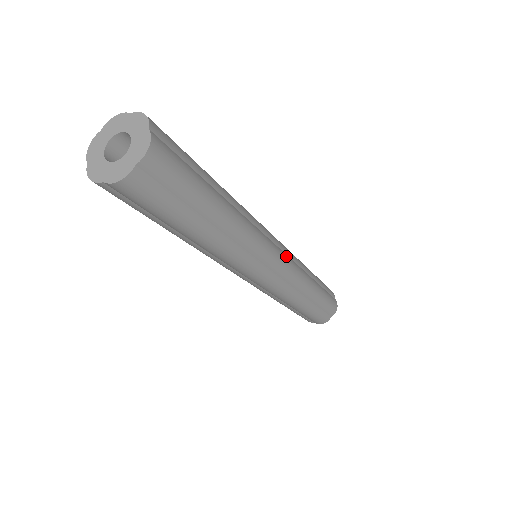
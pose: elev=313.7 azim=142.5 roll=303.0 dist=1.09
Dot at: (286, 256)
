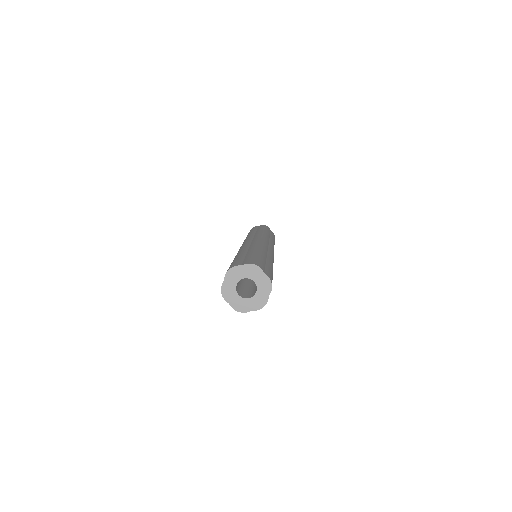
Dot at: (270, 245)
